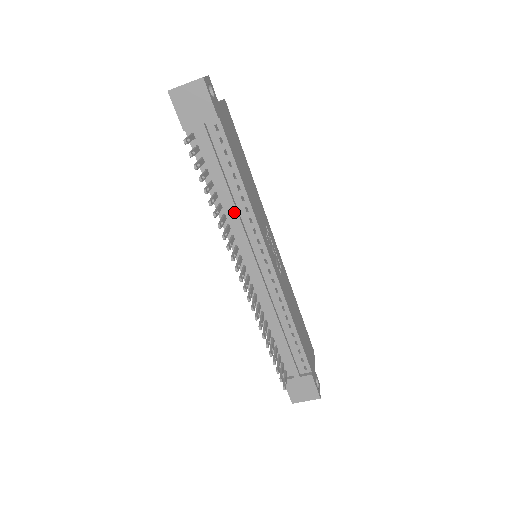
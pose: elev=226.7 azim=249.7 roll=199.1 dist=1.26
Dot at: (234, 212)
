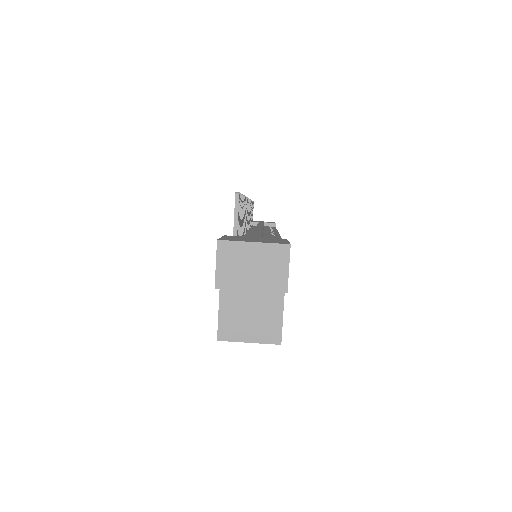
Dot at: occluded
